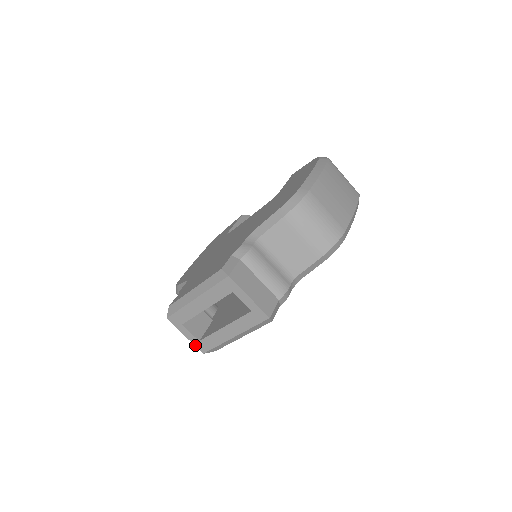
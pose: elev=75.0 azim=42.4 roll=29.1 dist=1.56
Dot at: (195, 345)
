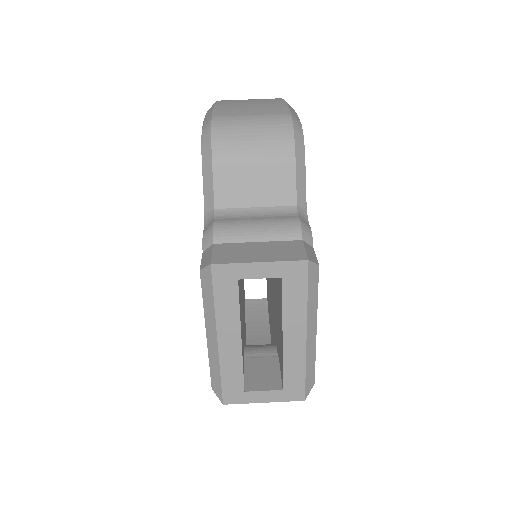
Dot at: (285, 401)
